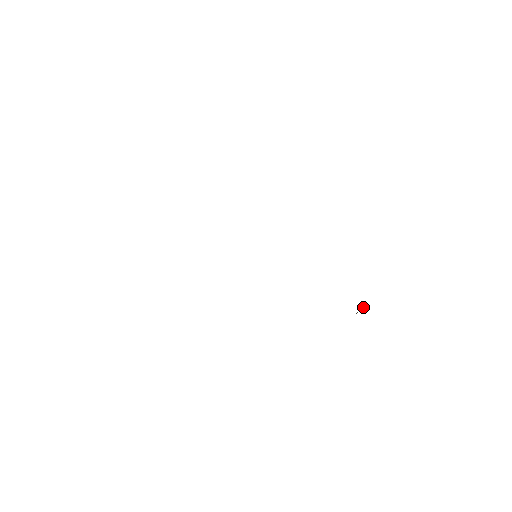
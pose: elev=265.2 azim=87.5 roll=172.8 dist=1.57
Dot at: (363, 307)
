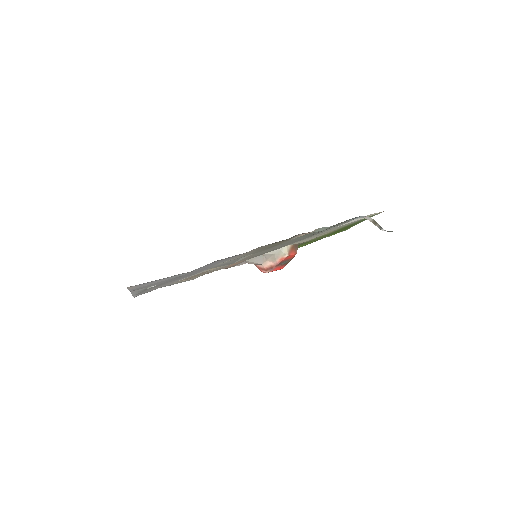
Dot at: occluded
